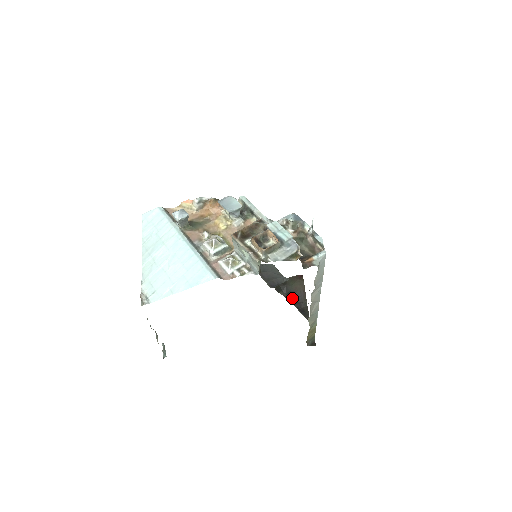
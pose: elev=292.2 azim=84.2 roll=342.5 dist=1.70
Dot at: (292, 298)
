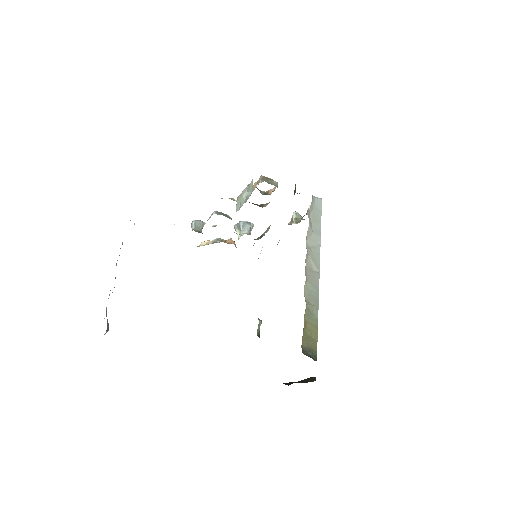
Dot at: (296, 382)
